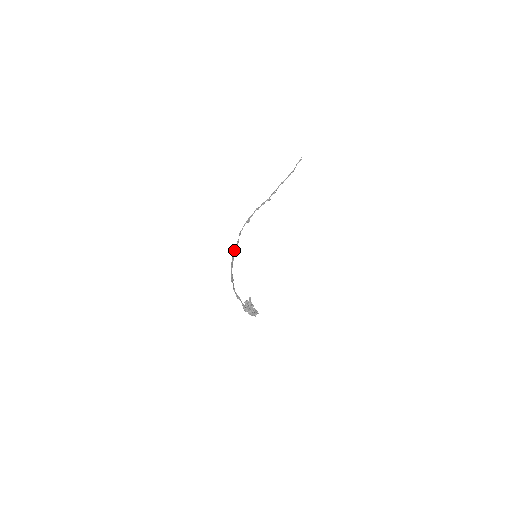
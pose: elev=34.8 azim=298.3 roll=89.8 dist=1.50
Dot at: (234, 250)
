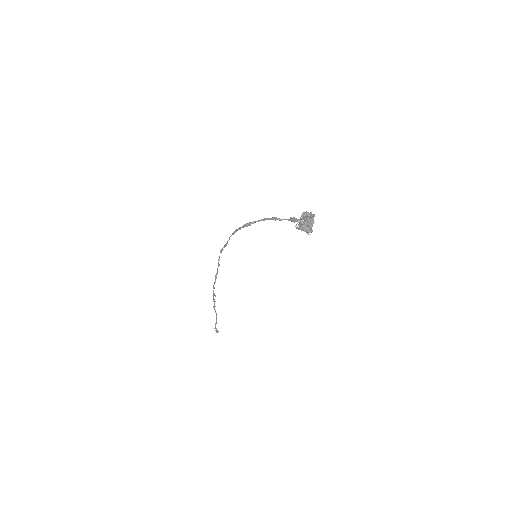
Dot at: occluded
